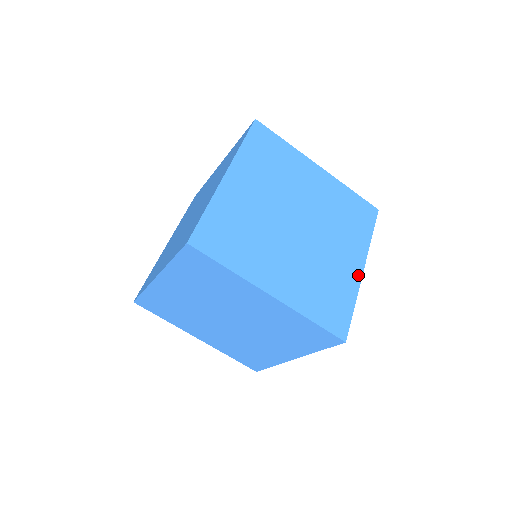
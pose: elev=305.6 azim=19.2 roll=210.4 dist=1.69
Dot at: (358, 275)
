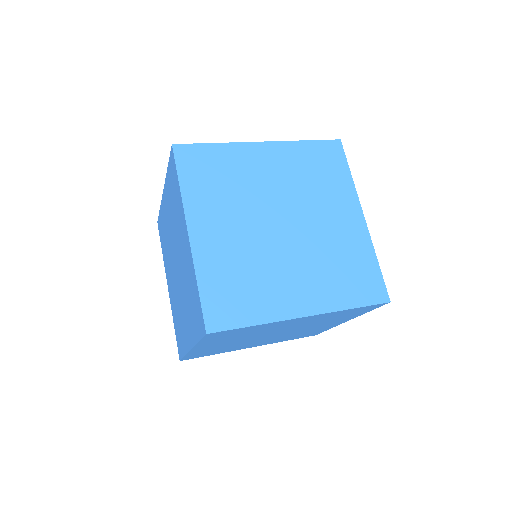
Dot at: (292, 313)
